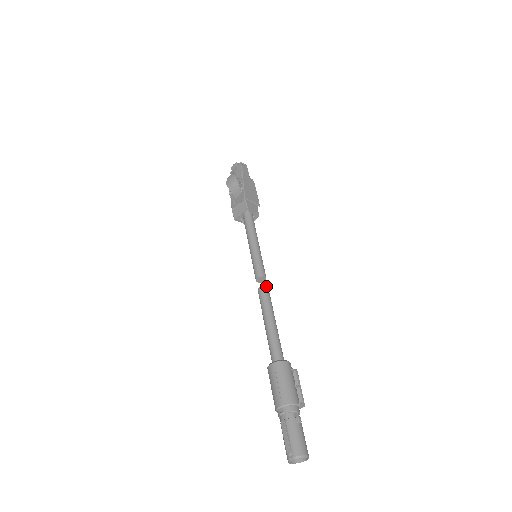
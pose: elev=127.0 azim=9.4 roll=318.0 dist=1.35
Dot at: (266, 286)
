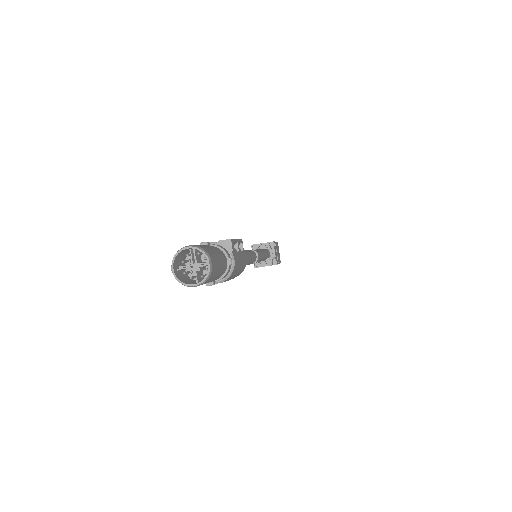
Dot at: occluded
